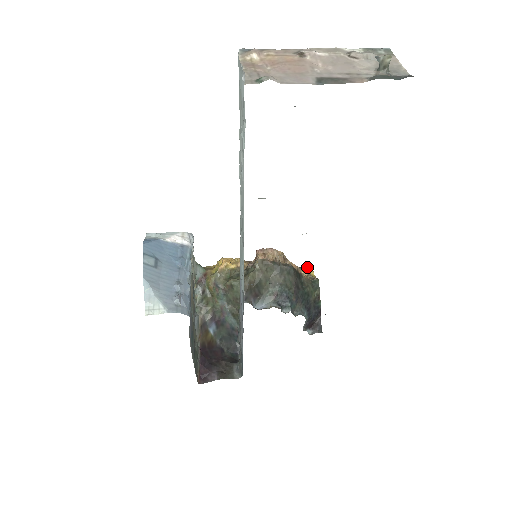
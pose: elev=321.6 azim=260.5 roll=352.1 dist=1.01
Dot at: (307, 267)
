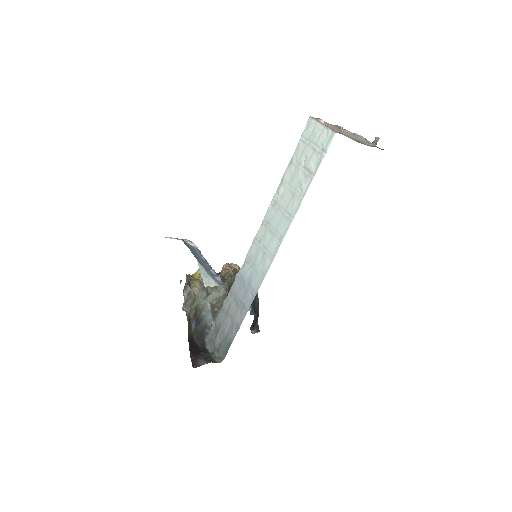
Dot at: occluded
